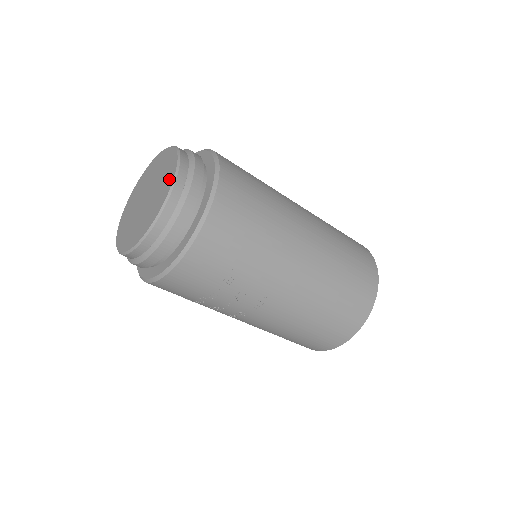
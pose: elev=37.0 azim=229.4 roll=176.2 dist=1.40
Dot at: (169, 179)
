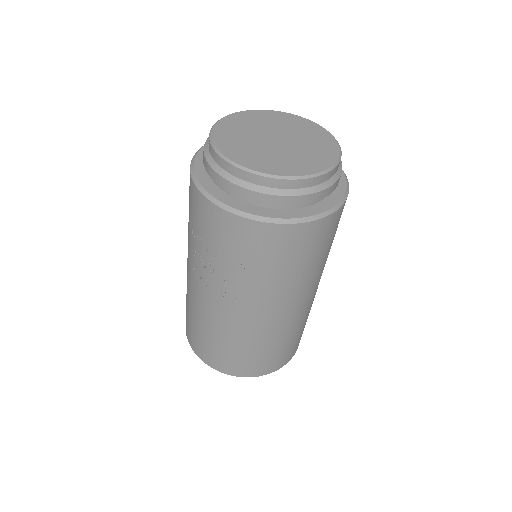
Dot at: (316, 165)
